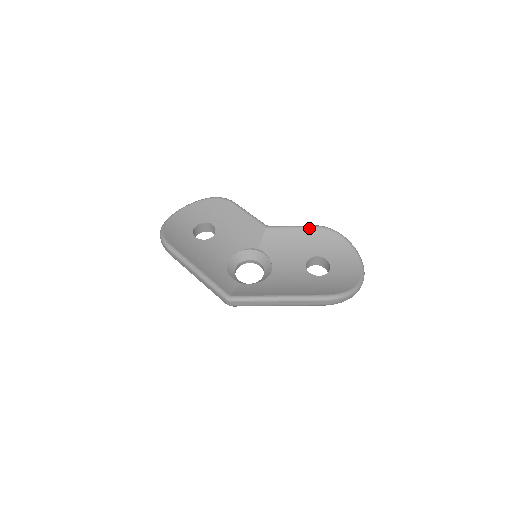
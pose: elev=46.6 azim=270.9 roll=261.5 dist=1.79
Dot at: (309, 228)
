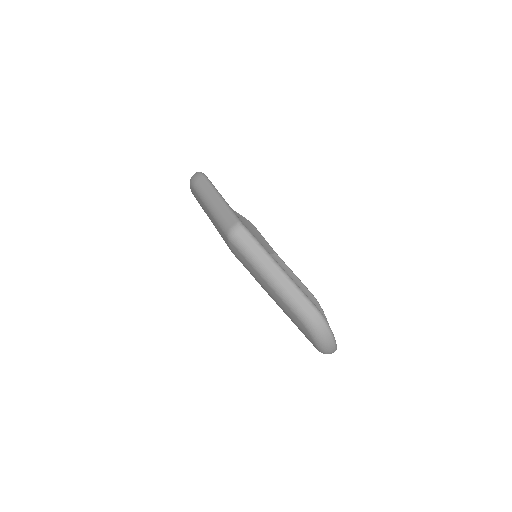
Dot at: (306, 288)
